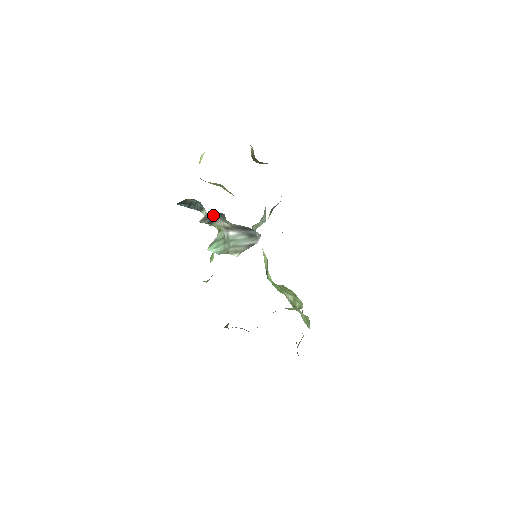
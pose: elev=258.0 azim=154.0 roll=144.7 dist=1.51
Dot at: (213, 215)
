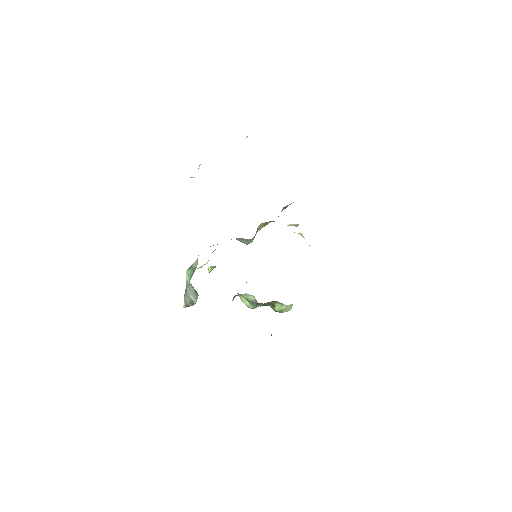
Dot at: occluded
